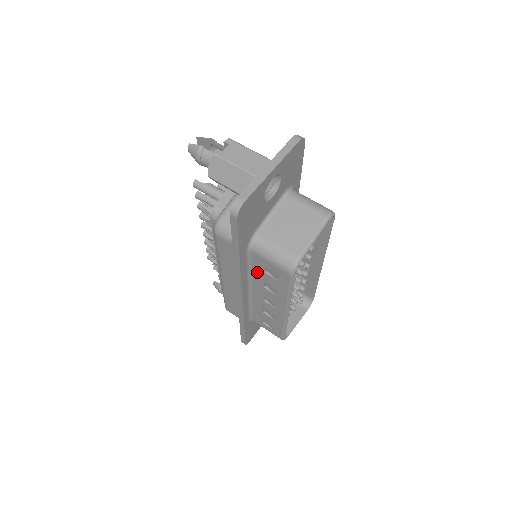
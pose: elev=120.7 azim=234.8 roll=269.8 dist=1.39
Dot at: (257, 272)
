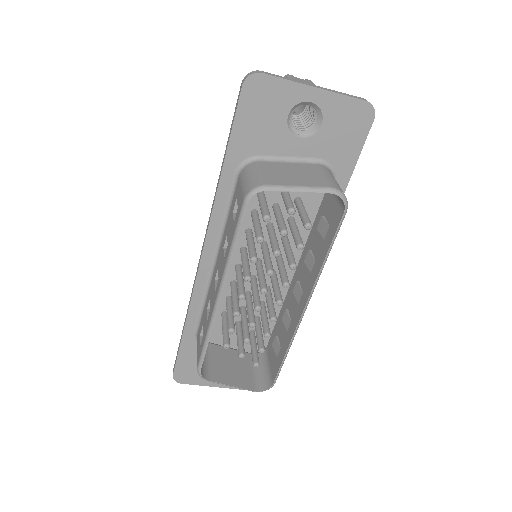
Dot at: (230, 217)
